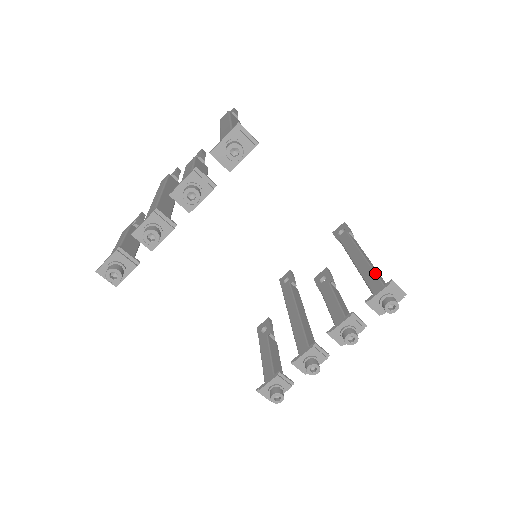
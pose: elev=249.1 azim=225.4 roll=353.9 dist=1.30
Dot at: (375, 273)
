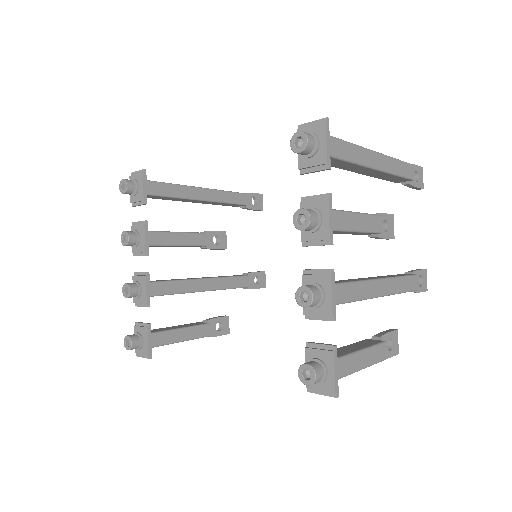
Dot at: occluded
